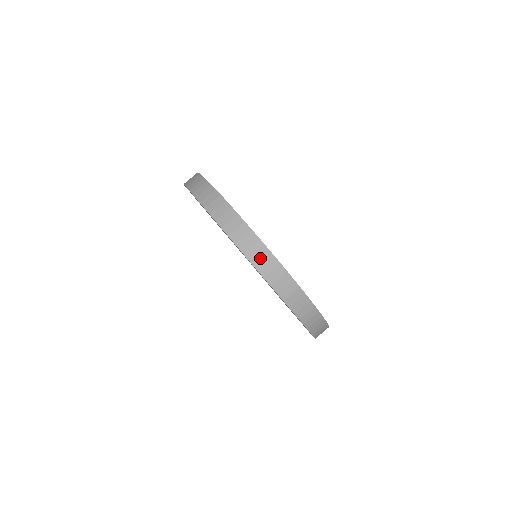
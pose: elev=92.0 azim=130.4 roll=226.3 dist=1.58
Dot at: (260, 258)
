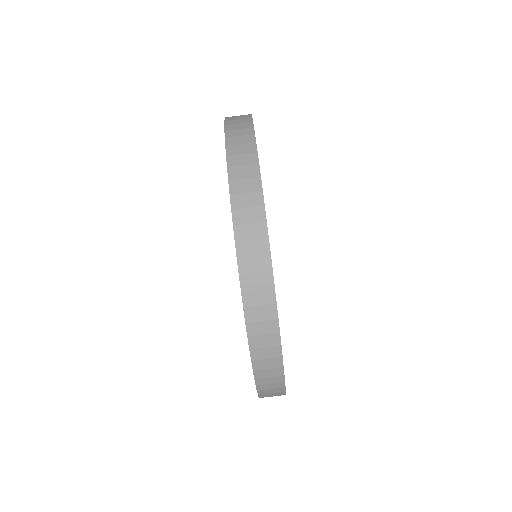
Dot at: (239, 140)
